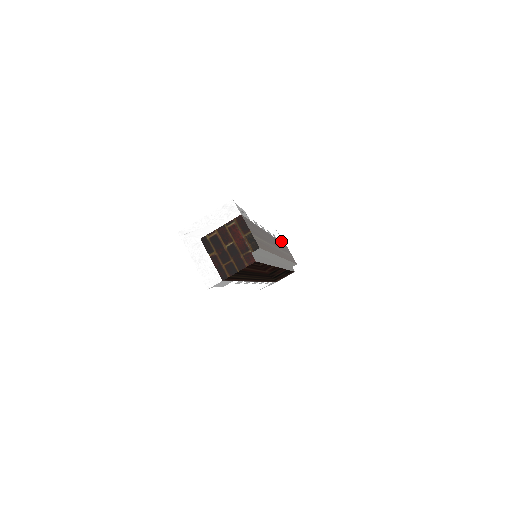
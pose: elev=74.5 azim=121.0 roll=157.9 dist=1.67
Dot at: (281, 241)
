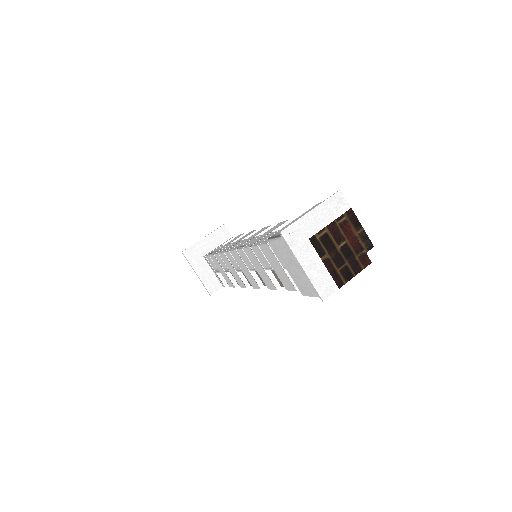
Dot at: (234, 237)
